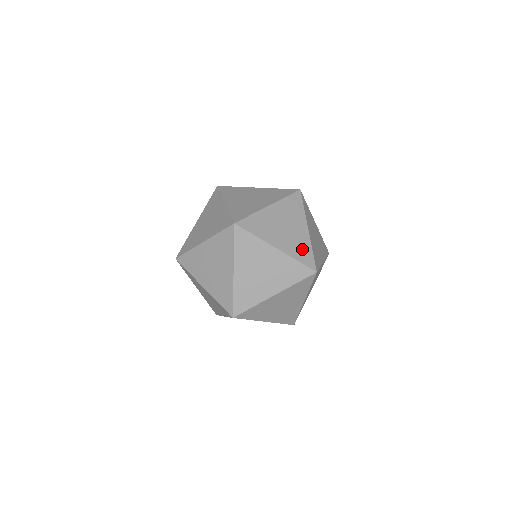
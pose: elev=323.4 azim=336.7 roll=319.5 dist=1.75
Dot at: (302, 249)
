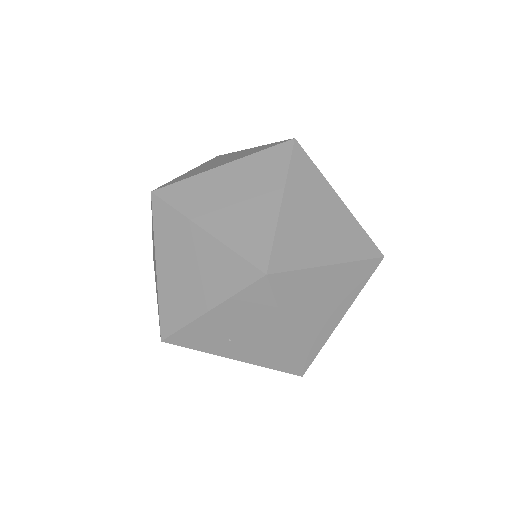
Dot at: (276, 356)
